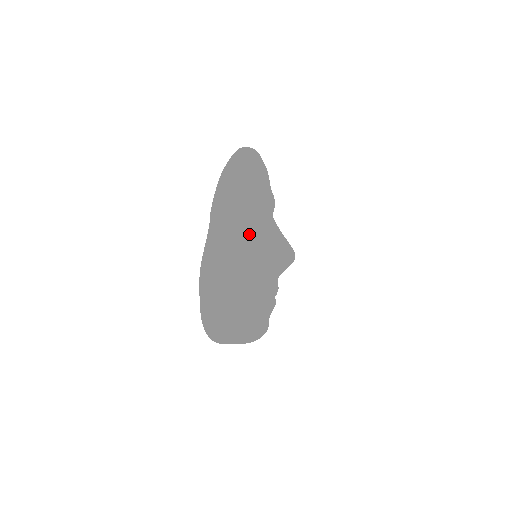
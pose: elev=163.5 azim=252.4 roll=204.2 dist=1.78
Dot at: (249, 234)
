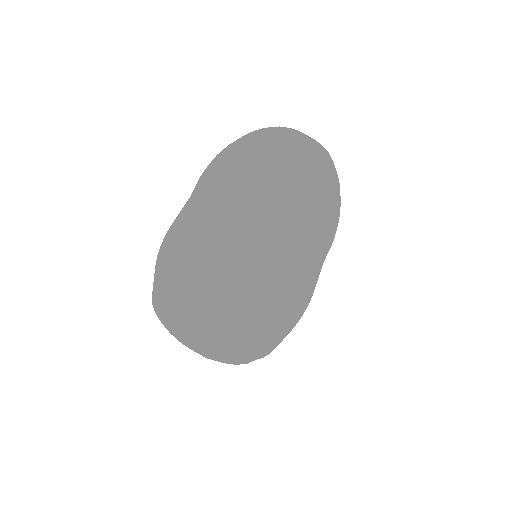
Dot at: (235, 221)
